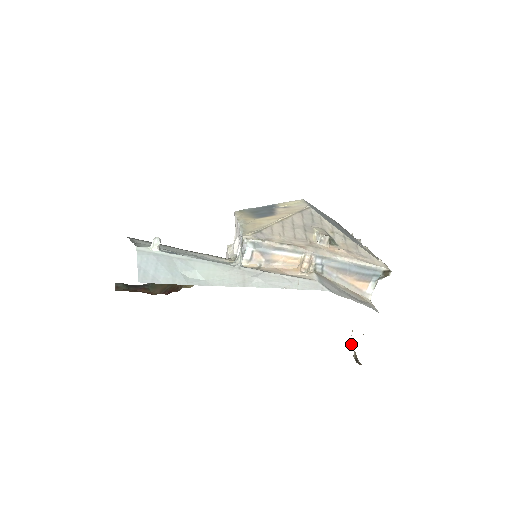
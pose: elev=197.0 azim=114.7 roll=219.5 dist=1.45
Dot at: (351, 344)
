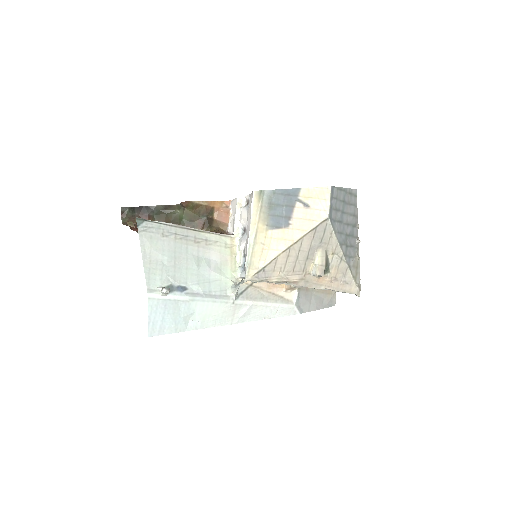
Dot at: occluded
